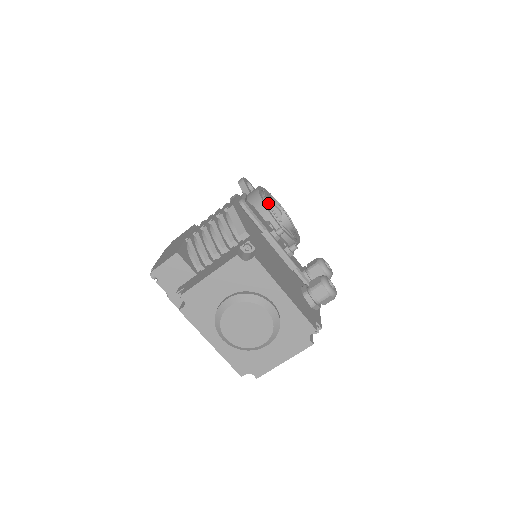
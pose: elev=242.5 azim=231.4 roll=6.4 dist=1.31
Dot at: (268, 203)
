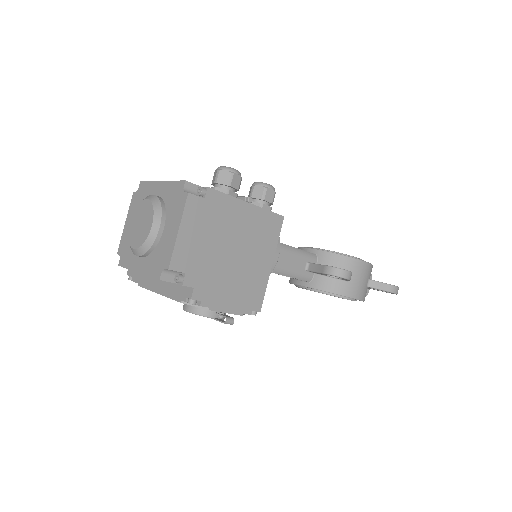
Dot at: occluded
